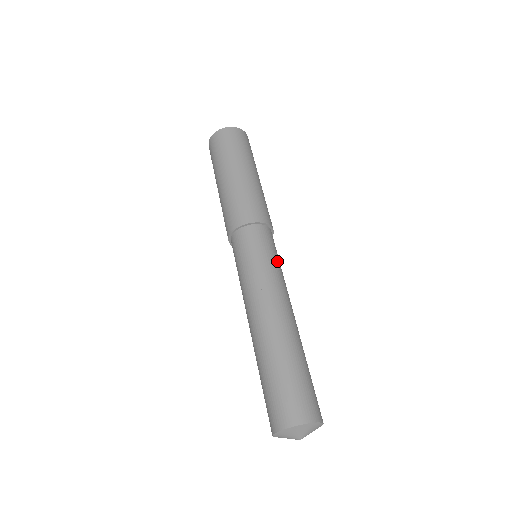
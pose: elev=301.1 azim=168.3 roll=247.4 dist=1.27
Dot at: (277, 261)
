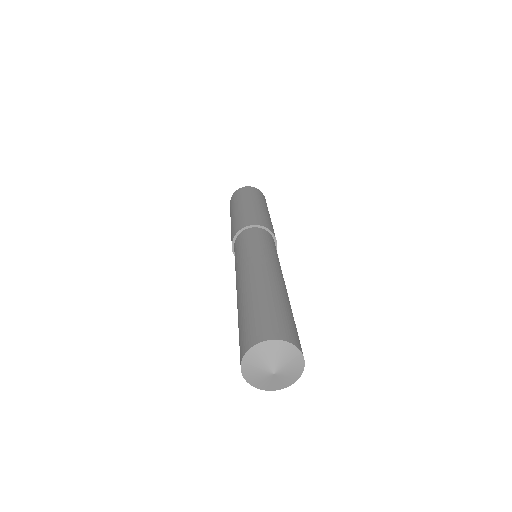
Dot at: occluded
